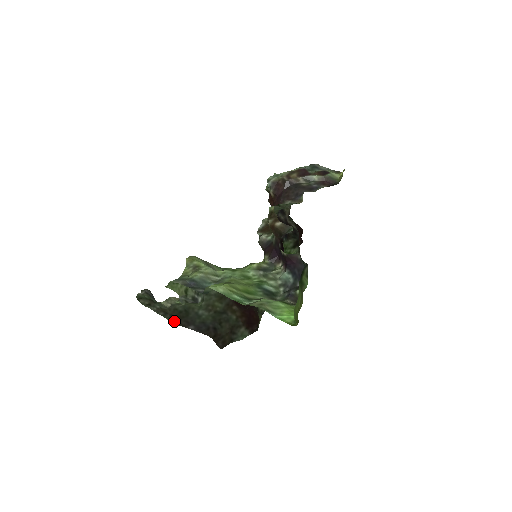
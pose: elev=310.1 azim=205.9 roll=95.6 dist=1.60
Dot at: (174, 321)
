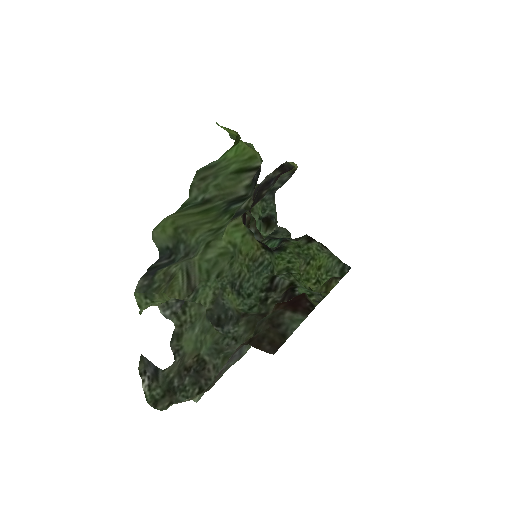
Dot at: (206, 391)
